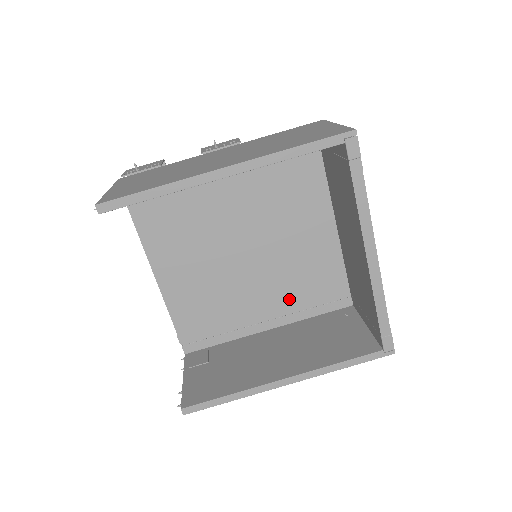
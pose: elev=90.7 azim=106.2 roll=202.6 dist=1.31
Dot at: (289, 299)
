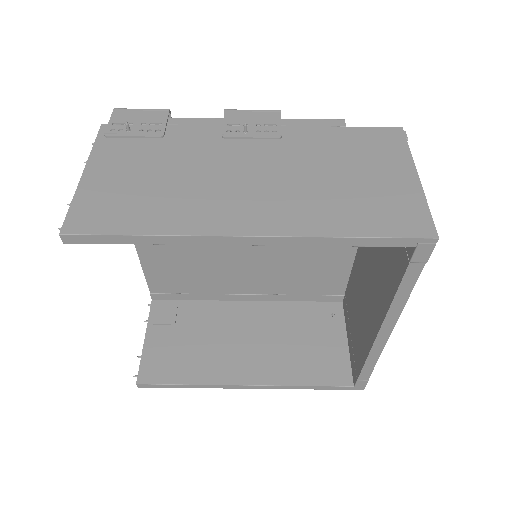
Dot at: (278, 283)
